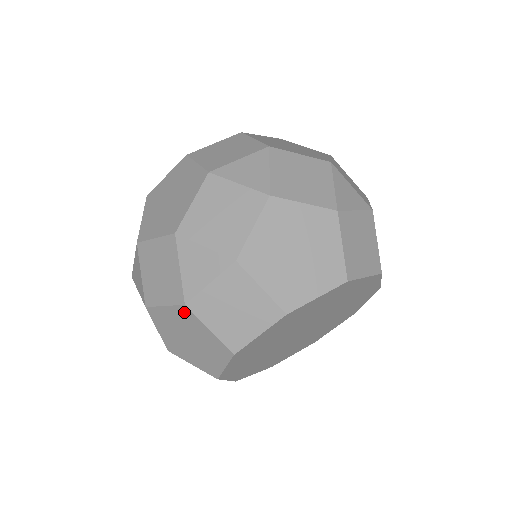
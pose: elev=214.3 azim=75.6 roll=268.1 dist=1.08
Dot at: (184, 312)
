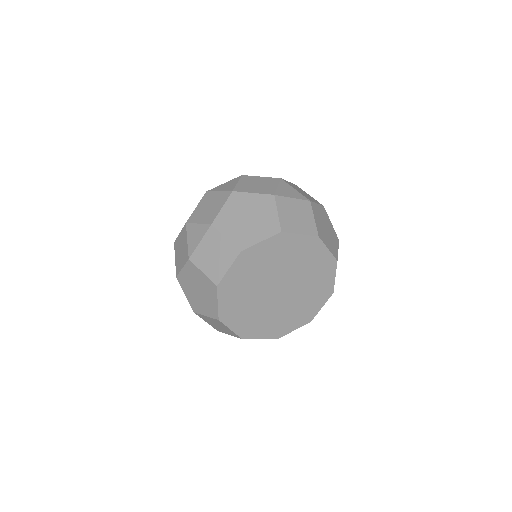
Dot at: (190, 266)
